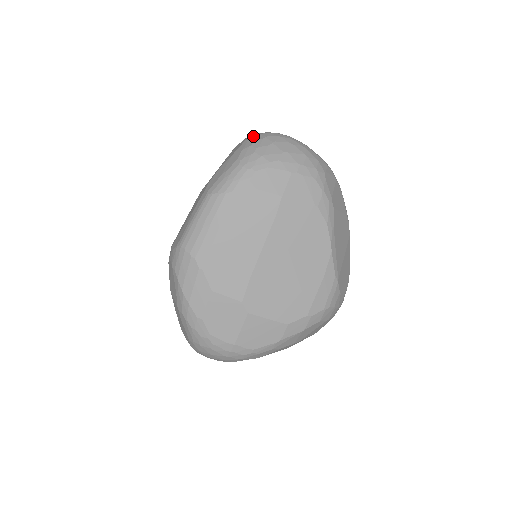
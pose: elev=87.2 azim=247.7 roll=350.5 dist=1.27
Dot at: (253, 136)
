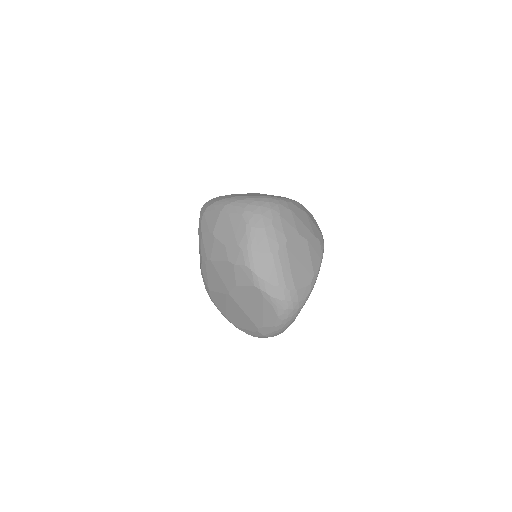
Dot at: occluded
